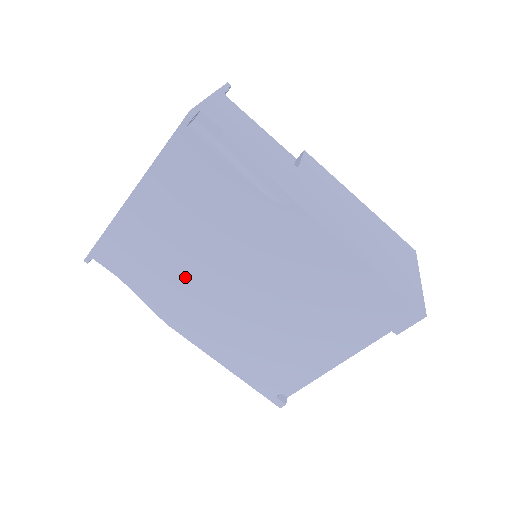
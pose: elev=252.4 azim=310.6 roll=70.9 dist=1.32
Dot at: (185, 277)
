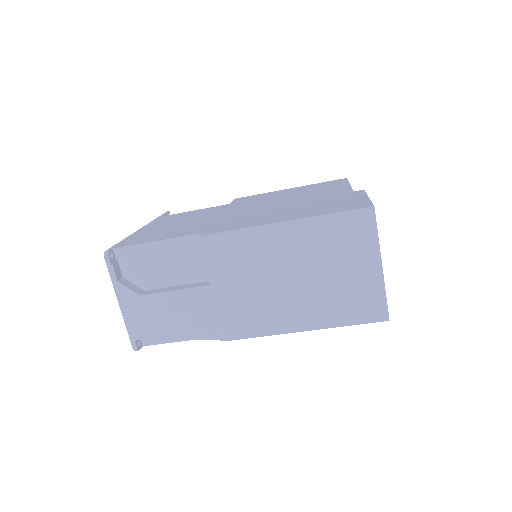
Dot at: occluded
